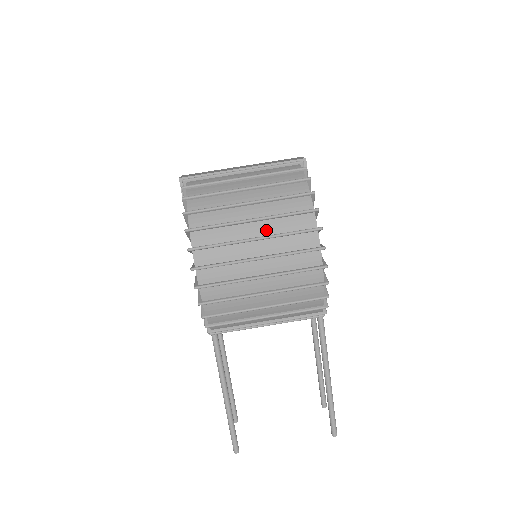
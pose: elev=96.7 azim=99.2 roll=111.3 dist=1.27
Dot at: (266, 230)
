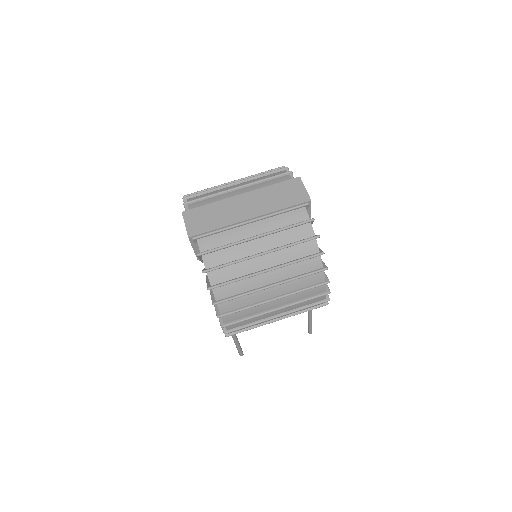
Dot at: (283, 290)
